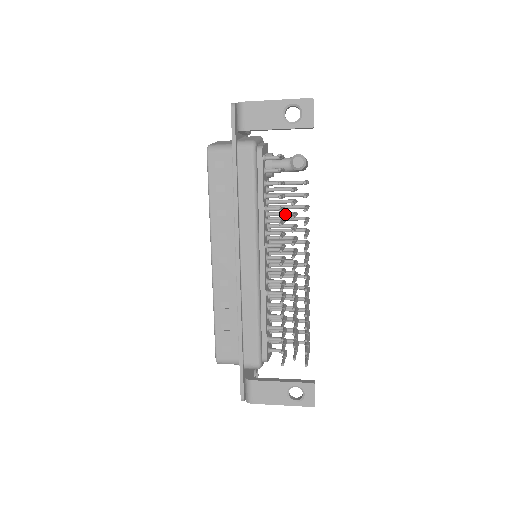
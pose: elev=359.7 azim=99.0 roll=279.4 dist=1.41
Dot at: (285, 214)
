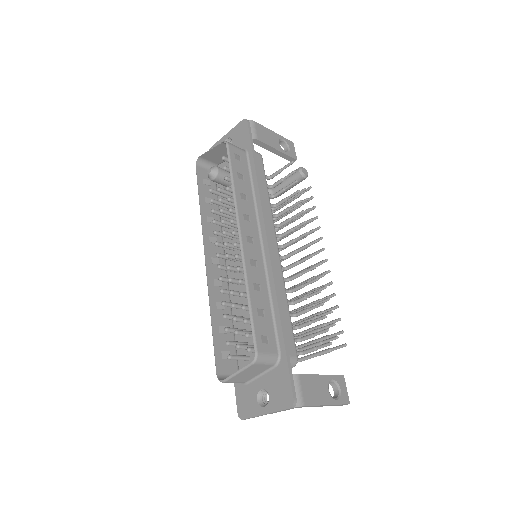
Dot at: occluded
